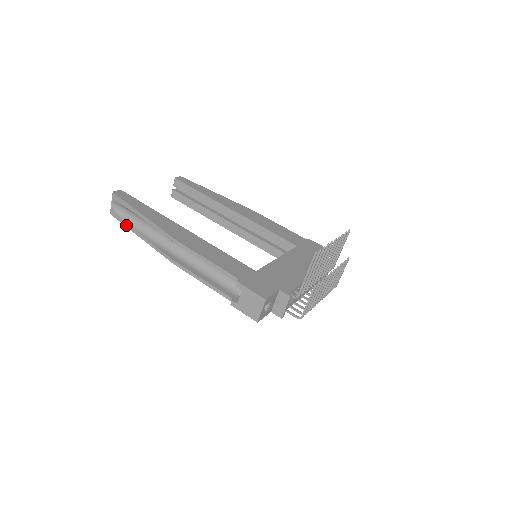
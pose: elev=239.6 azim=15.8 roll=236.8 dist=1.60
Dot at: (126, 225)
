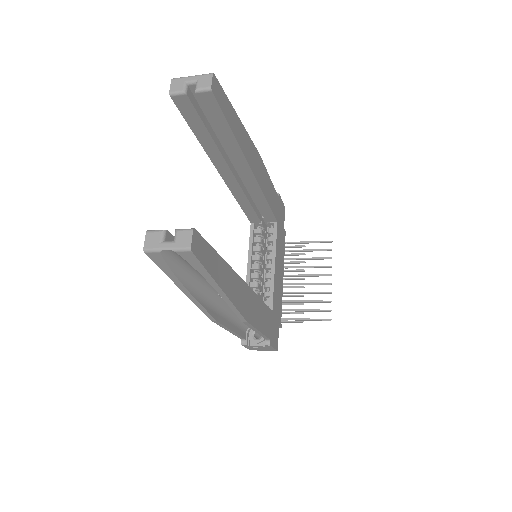
Dot at: (171, 277)
